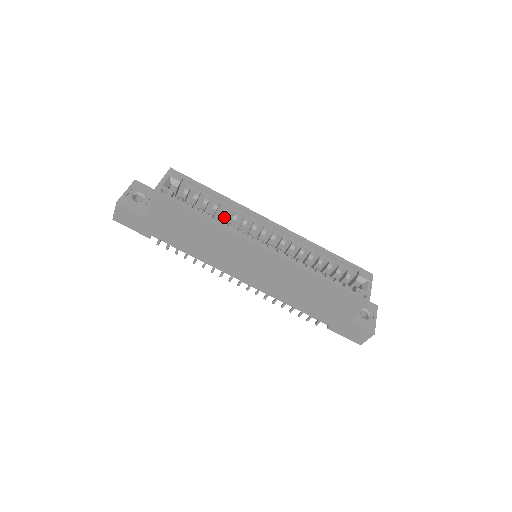
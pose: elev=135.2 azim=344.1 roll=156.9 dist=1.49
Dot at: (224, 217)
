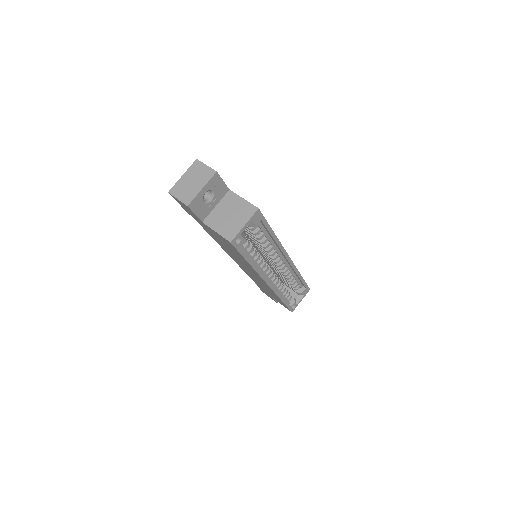
Dot at: (261, 246)
